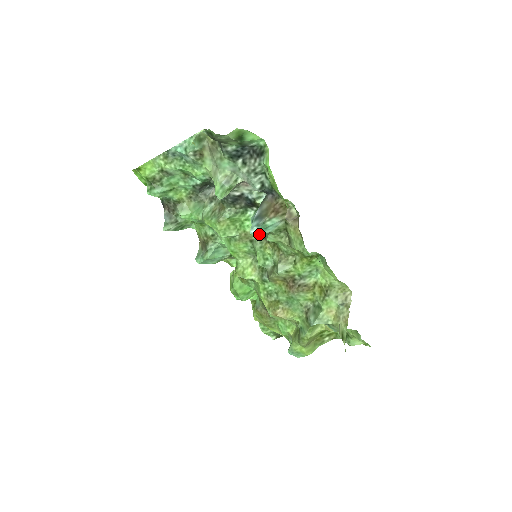
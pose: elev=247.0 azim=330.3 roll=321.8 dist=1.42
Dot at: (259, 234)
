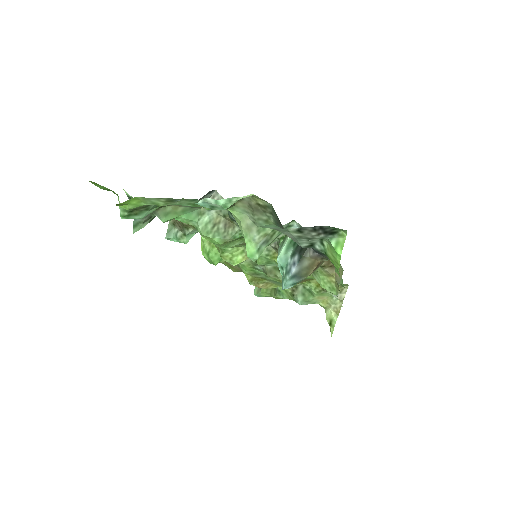
Dot at: occluded
